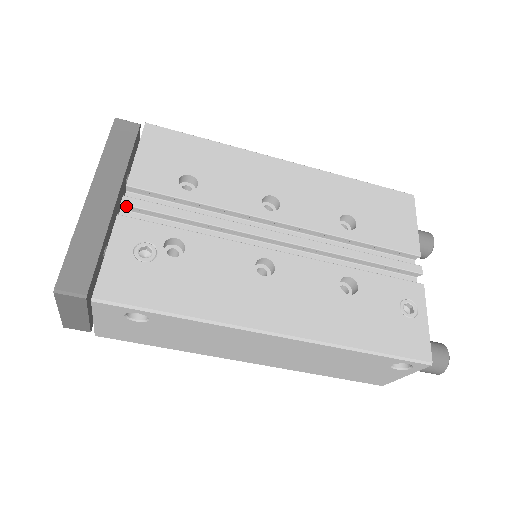
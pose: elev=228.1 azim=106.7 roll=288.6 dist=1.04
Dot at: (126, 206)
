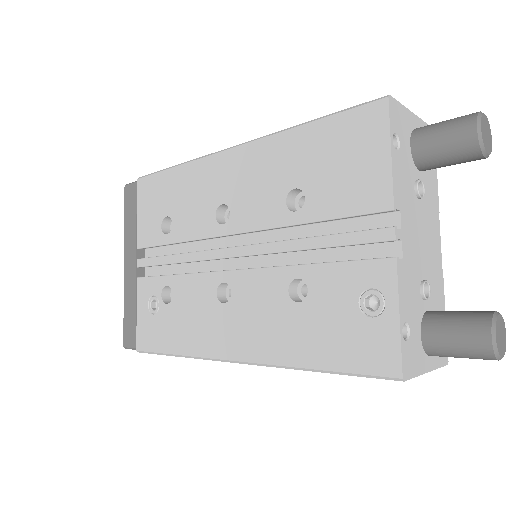
Dot at: (141, 267)
